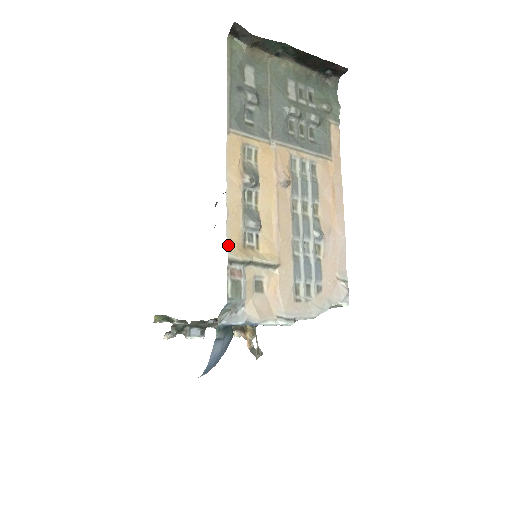
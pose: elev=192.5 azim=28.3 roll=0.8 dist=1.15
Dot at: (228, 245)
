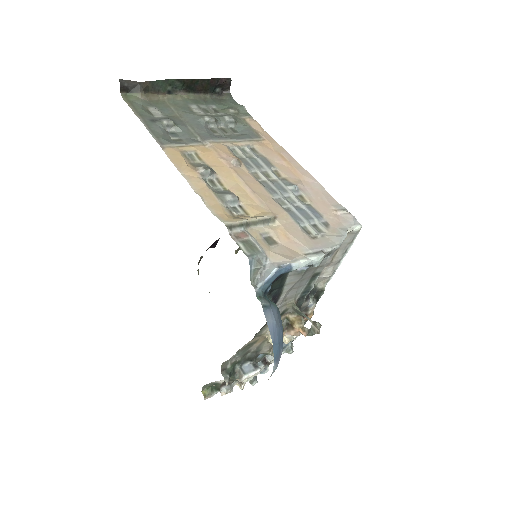
Dot at: (218, 218)
